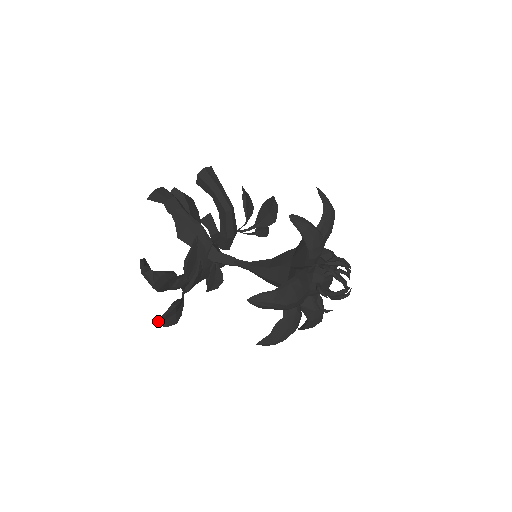
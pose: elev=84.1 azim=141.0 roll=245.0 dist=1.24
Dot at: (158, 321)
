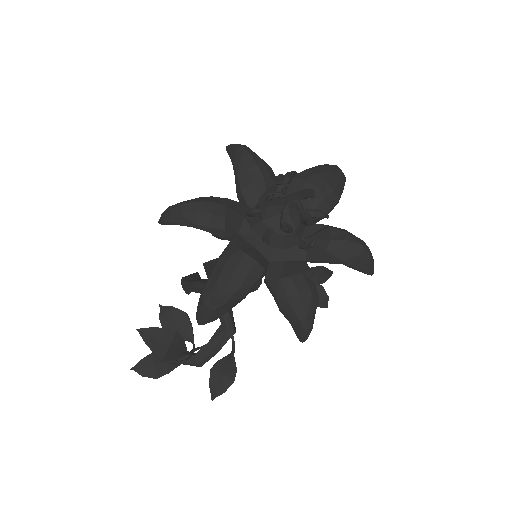
Dot at: occluded
